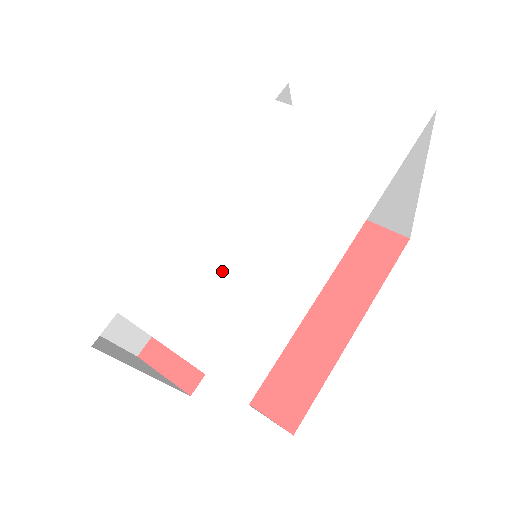
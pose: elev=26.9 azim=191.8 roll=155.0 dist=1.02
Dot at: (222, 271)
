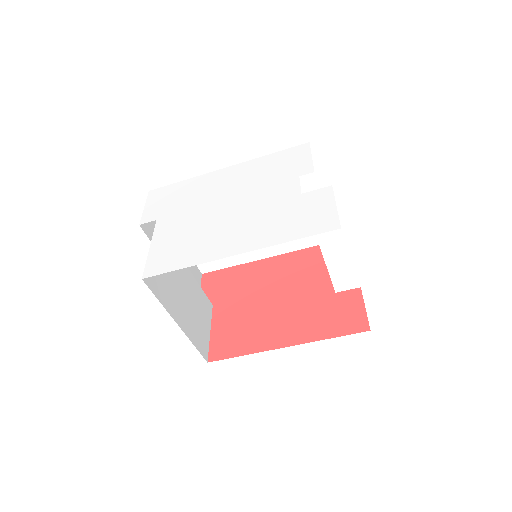
Dot at: (193, 231)
